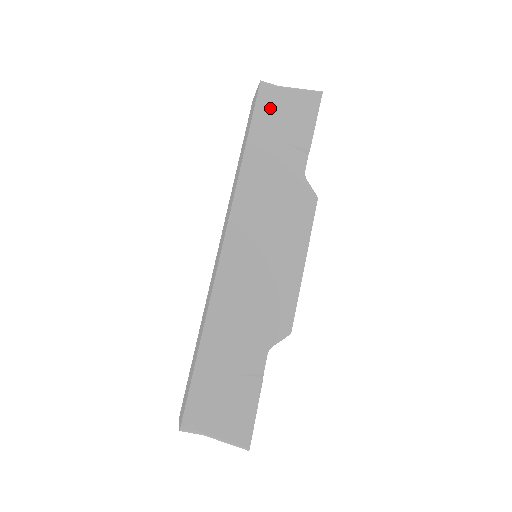
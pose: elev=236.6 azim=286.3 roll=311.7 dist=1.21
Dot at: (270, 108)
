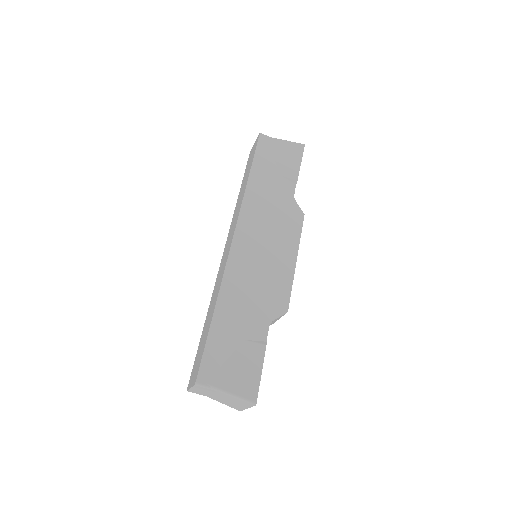
Dot at: (267, 151)
